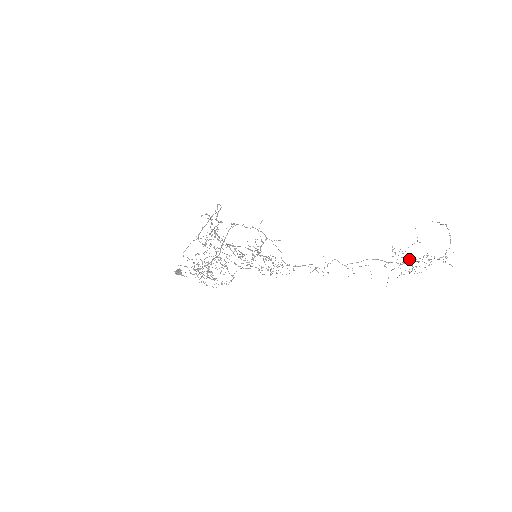
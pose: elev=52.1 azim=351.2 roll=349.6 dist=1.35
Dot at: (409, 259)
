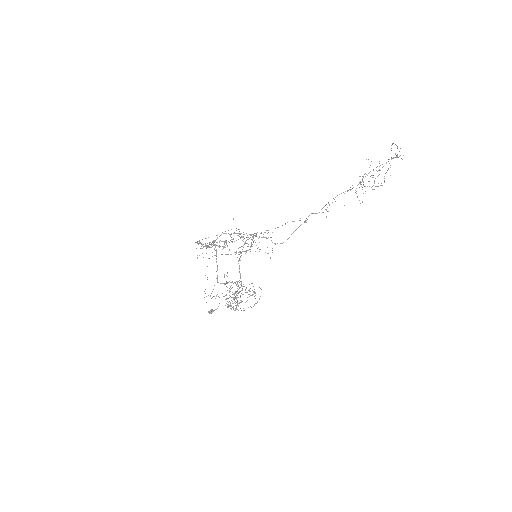
Dot at: occluded
